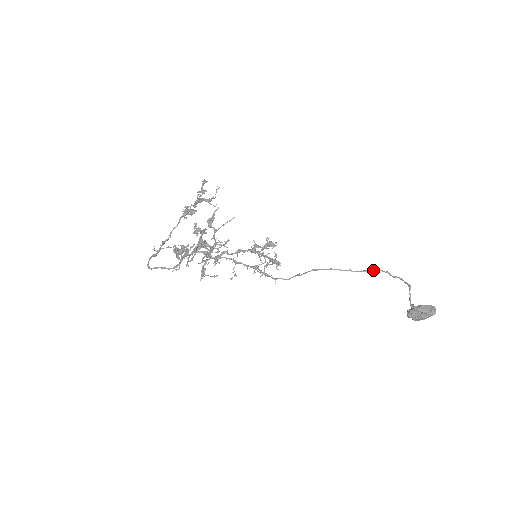
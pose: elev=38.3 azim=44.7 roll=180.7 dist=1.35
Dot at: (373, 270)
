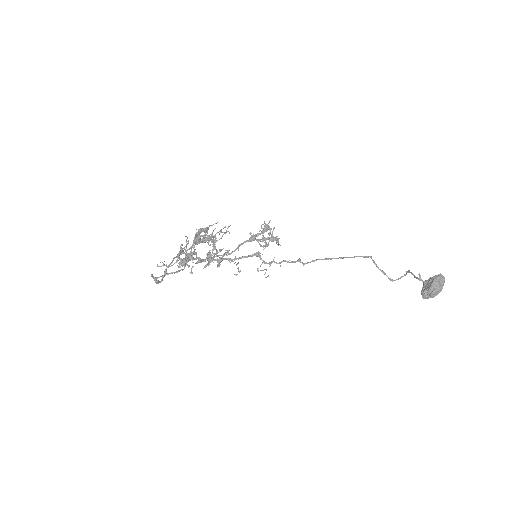
Dot at: (366, 256)
